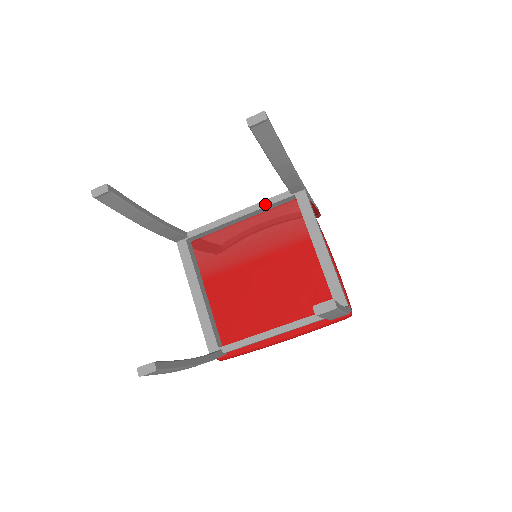
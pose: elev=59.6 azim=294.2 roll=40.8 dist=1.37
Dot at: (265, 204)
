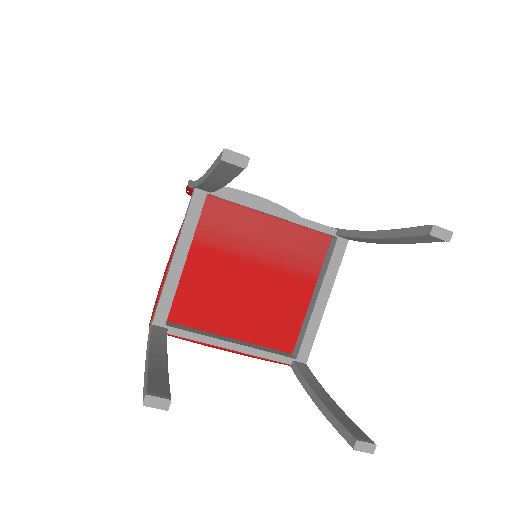
Dot at: (308, 224)
